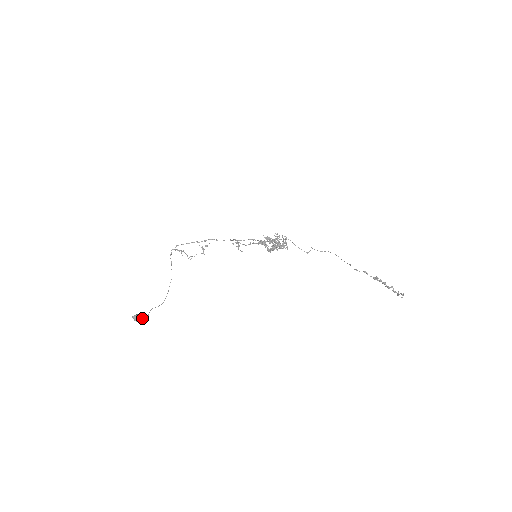
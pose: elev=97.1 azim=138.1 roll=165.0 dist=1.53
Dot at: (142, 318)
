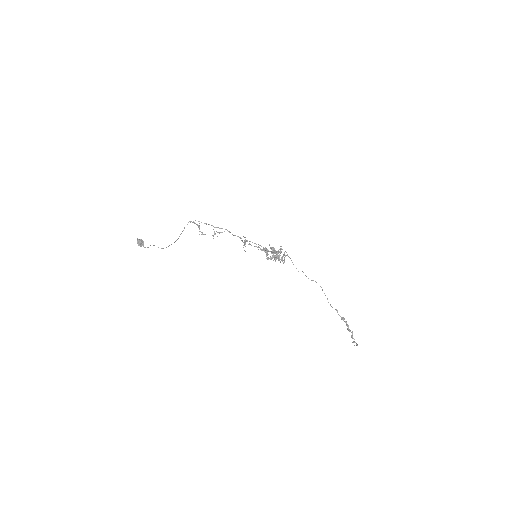
Dot at: occluded
